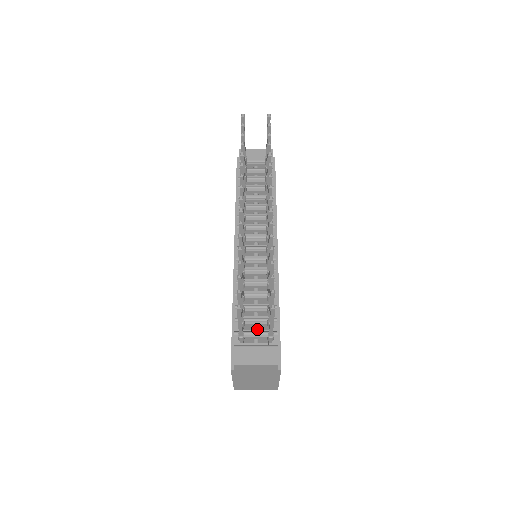
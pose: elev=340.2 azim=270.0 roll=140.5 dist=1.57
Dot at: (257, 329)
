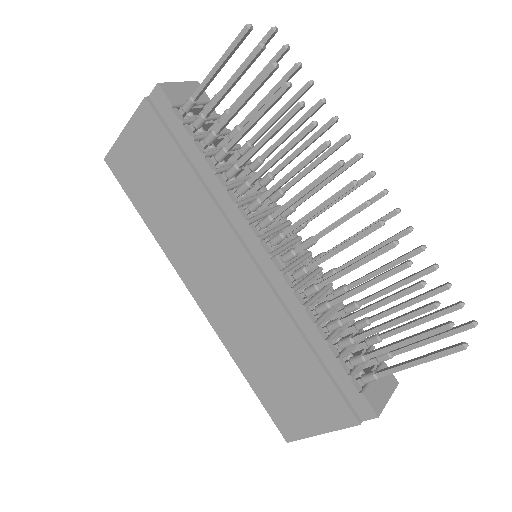
Dot at: (353, 355)
